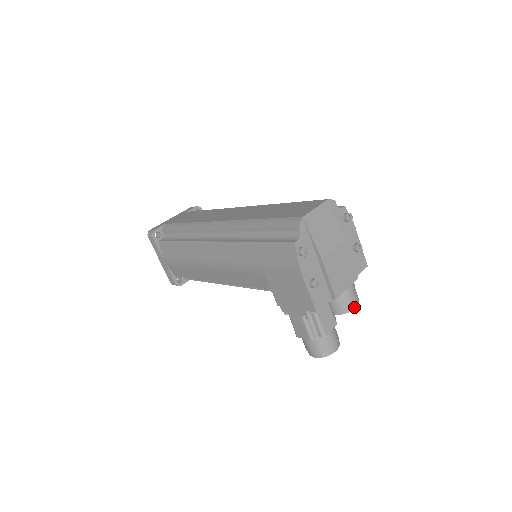
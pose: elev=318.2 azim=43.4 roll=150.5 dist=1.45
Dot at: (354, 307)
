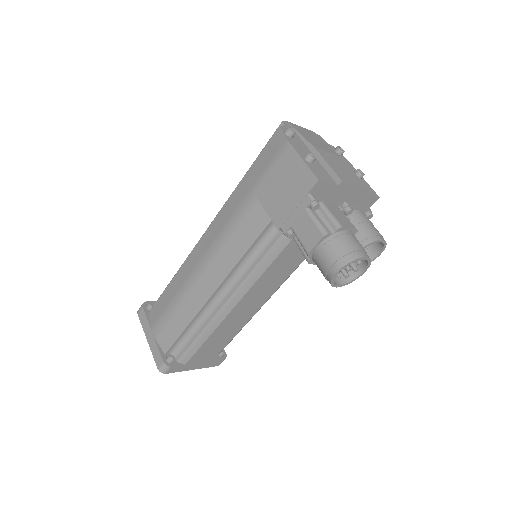
Dot at: (379, 238)
